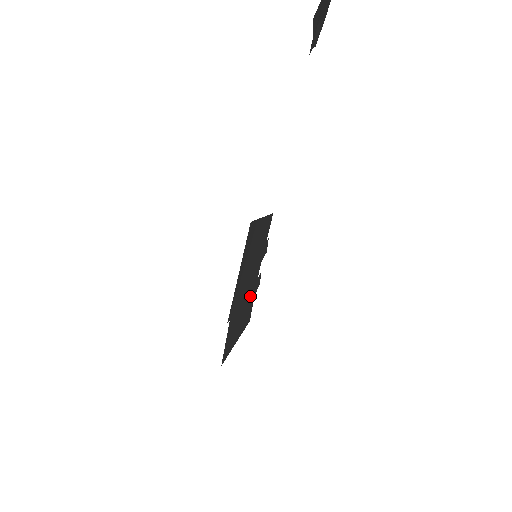
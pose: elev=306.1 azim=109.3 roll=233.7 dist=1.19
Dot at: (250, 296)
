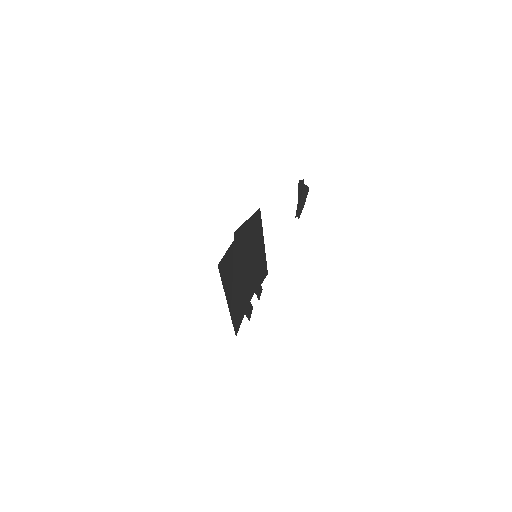
Dot at: (244, 295)
